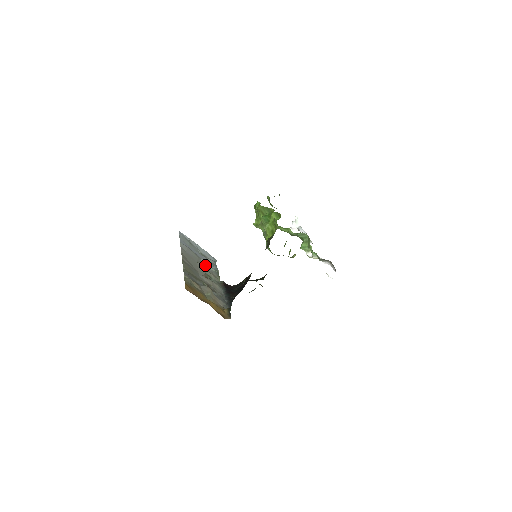
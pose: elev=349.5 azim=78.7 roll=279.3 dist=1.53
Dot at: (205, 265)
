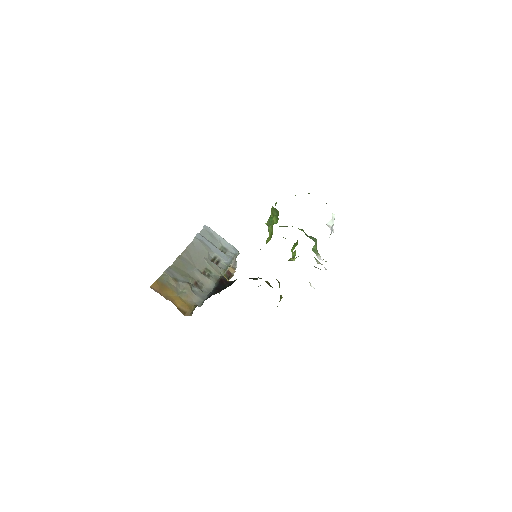
Dot at: (216, 259)
